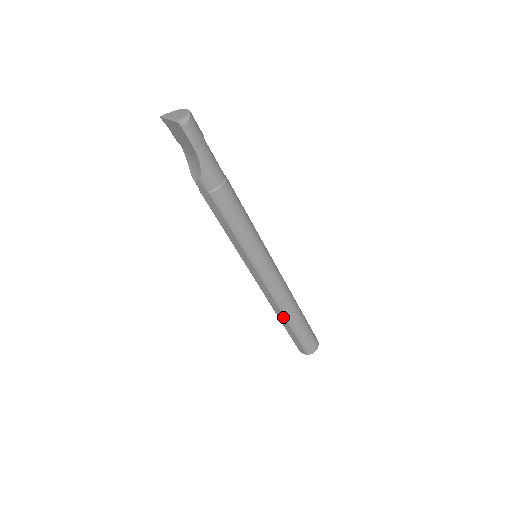
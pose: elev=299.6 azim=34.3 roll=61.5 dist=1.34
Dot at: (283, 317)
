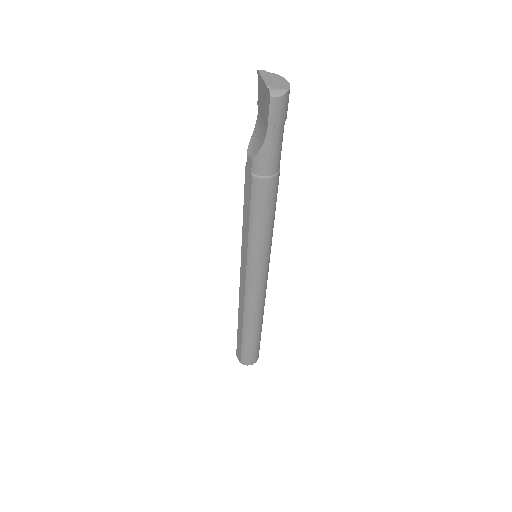
Dot at: (242, 321)
